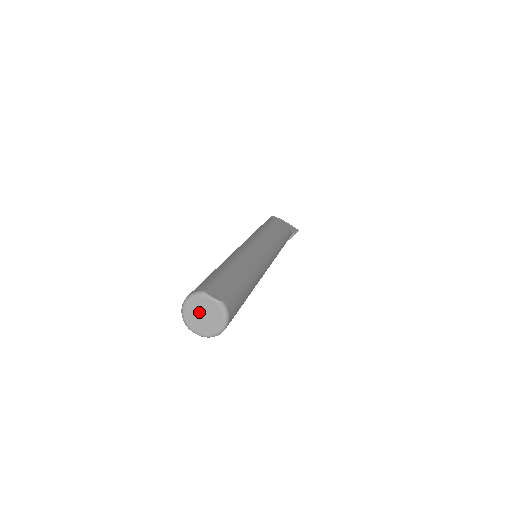
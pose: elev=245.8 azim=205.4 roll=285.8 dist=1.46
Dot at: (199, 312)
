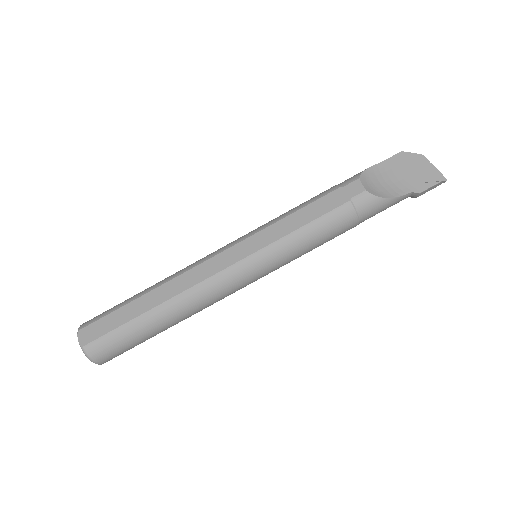
Dot at: occluded
